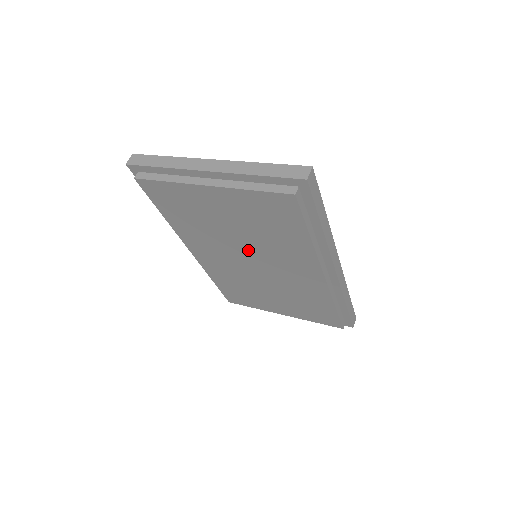
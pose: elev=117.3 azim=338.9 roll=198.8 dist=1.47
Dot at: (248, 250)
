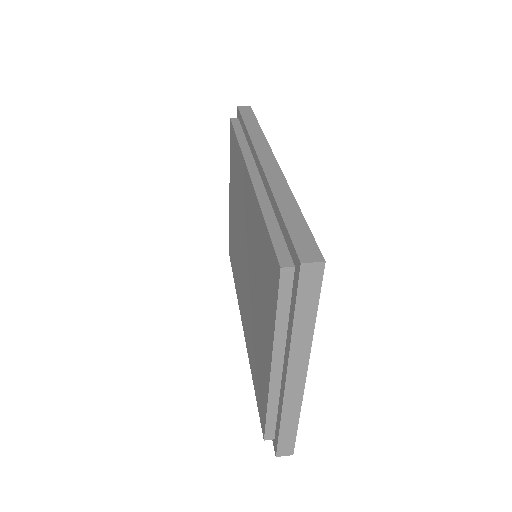
Dot at: (241, 236)
